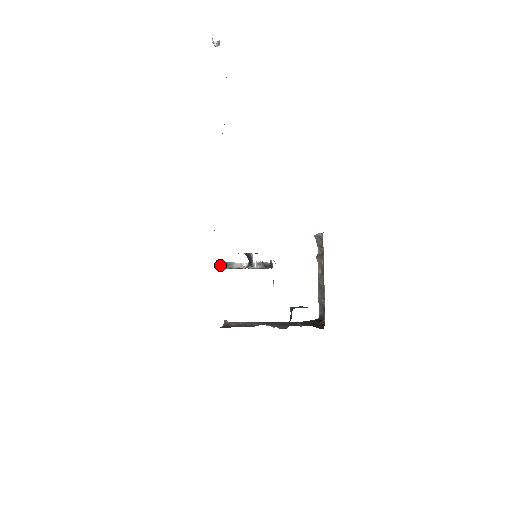
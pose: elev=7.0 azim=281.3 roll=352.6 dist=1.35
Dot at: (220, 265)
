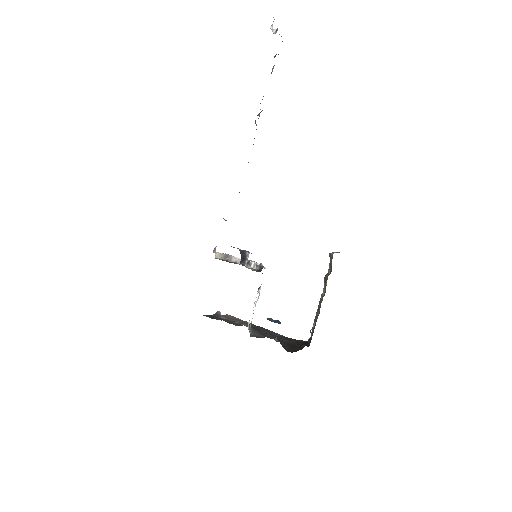
Dot at: (217, 254)
